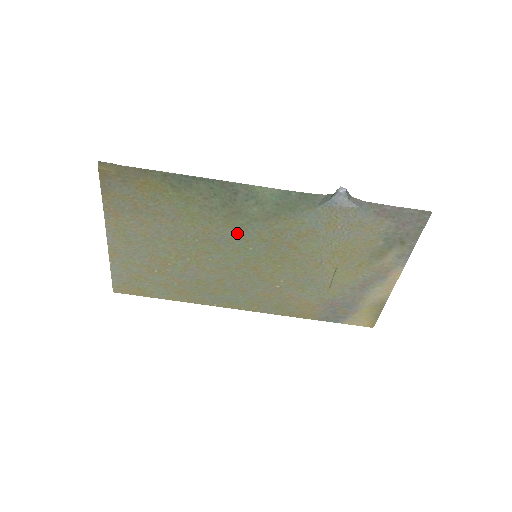
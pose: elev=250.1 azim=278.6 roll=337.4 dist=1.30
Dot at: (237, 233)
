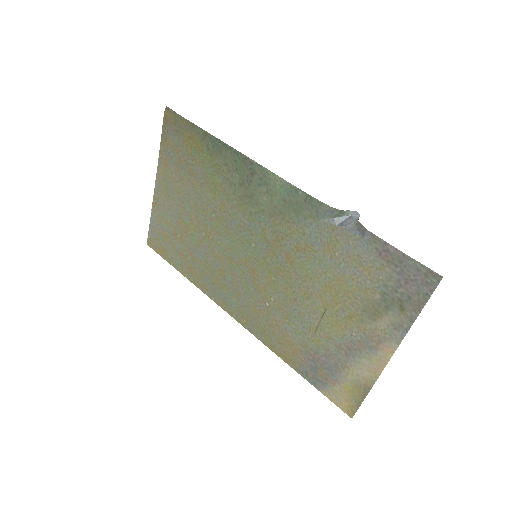
Dot at: (246, 221)
